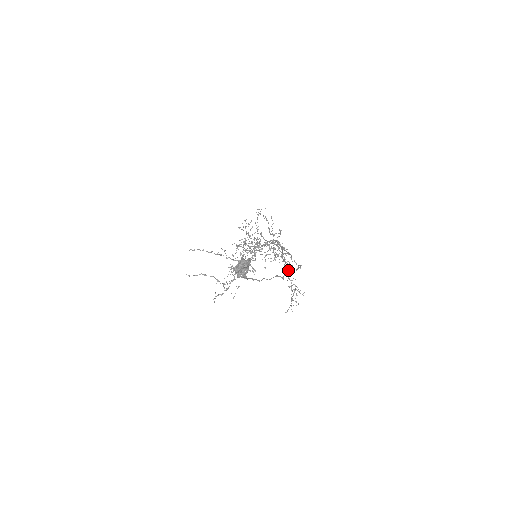
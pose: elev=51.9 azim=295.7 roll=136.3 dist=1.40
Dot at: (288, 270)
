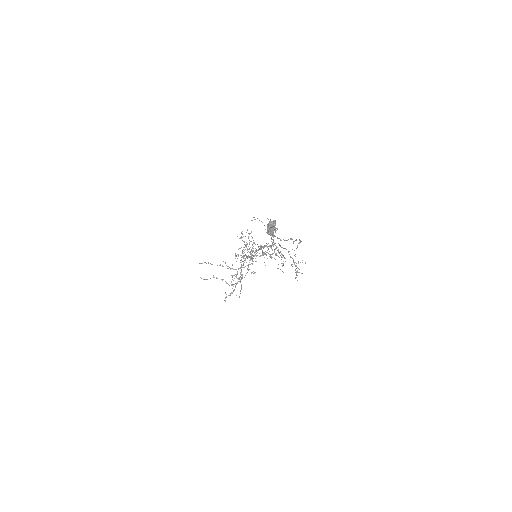
Dot at: (289, 251)
